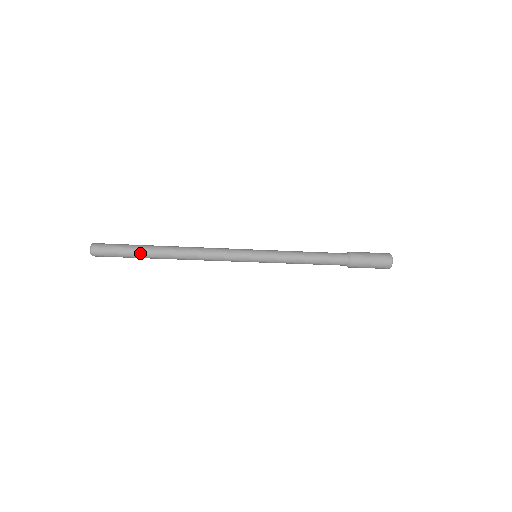
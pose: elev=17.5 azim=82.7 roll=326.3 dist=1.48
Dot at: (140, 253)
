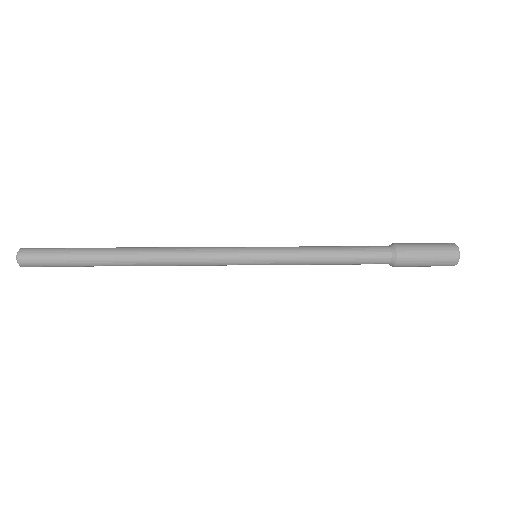
Dot at: (87, 259)
